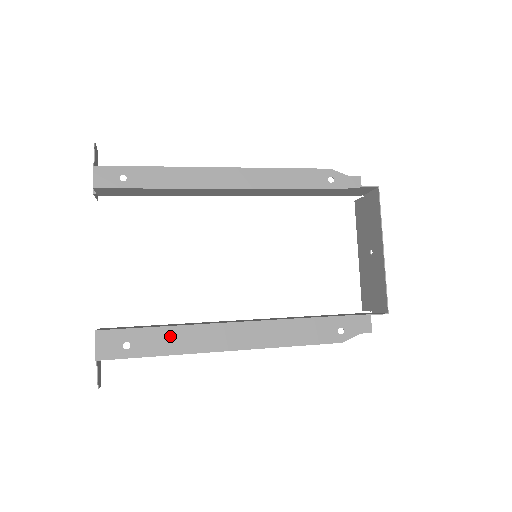
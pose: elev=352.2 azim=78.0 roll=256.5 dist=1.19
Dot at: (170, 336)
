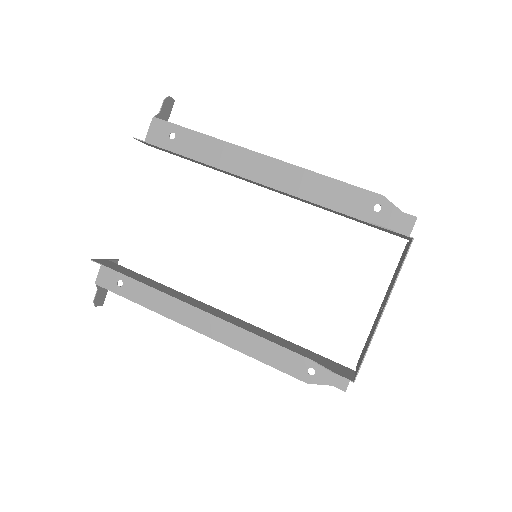
Dot at: (155, 293)
